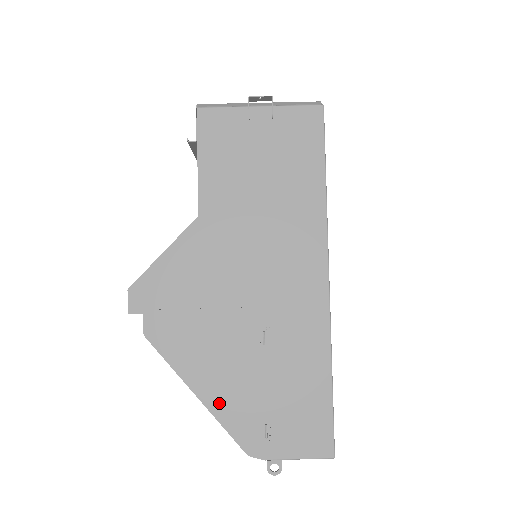
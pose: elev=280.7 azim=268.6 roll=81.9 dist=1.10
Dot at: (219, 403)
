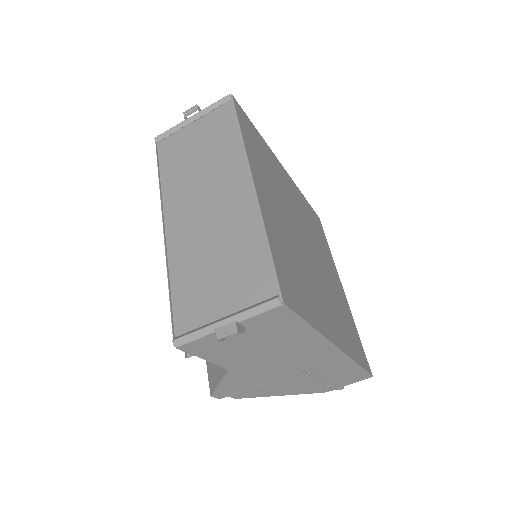
Dot at: (297, 392)
